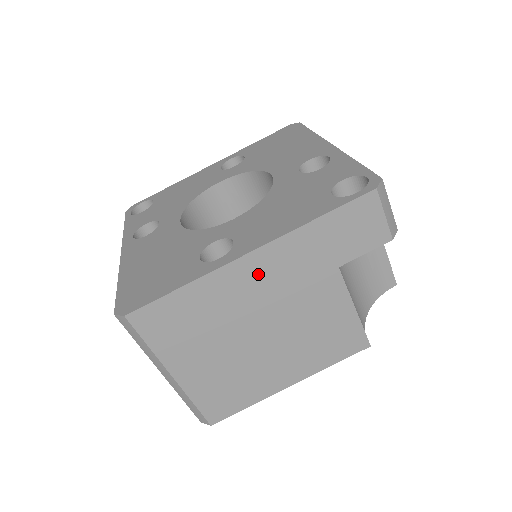
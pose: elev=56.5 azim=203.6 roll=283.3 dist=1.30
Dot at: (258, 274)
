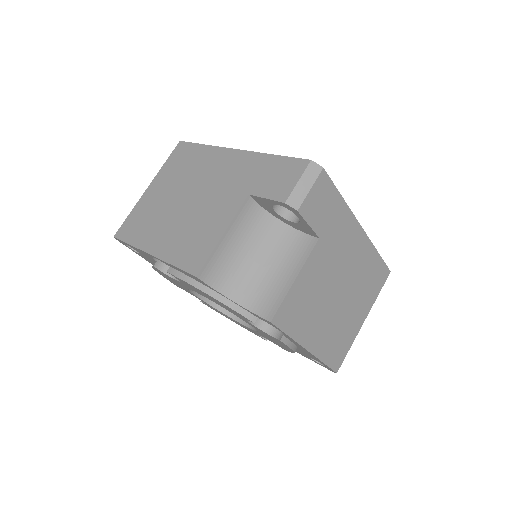
Dot at: (225, 164)
